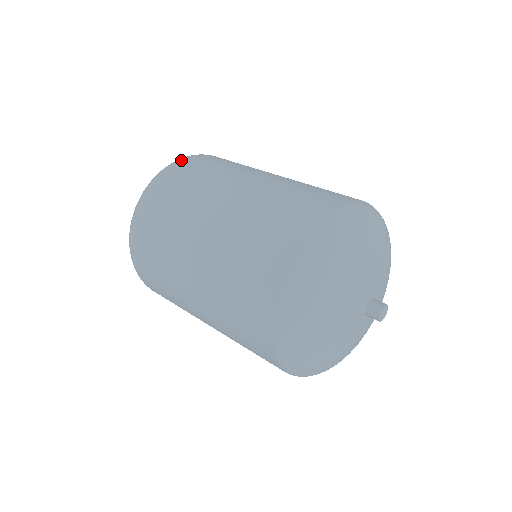
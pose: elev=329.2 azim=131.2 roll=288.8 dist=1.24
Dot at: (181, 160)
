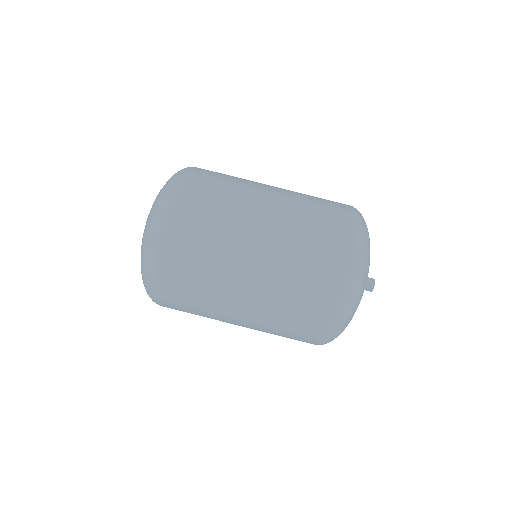
Dot at: (187, 176)
